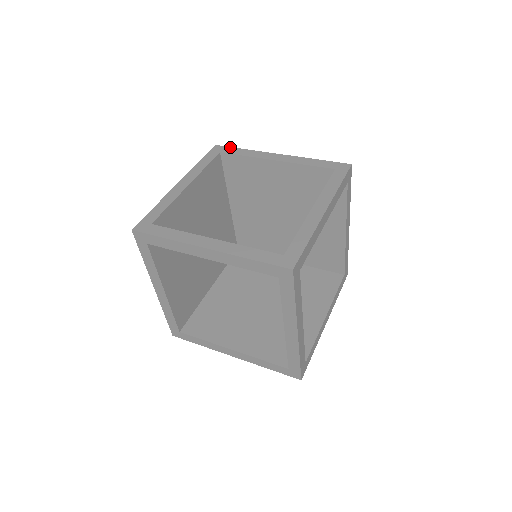
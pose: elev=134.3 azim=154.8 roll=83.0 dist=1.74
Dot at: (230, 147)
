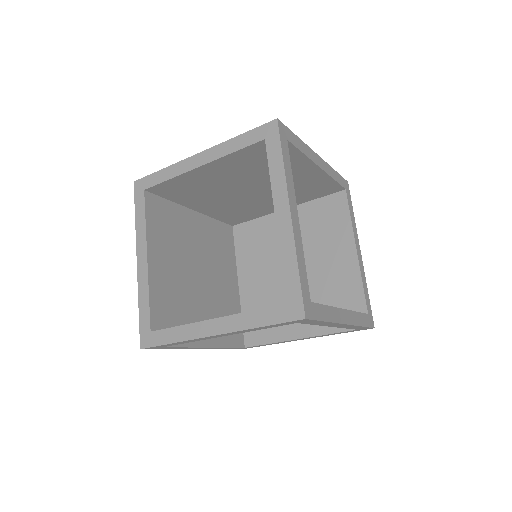
Dot at: (148, 176)
